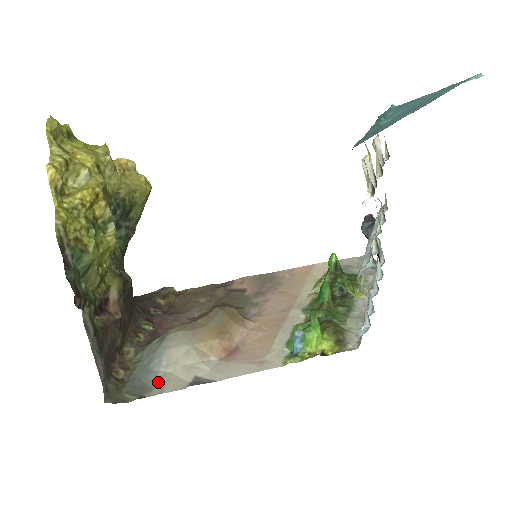
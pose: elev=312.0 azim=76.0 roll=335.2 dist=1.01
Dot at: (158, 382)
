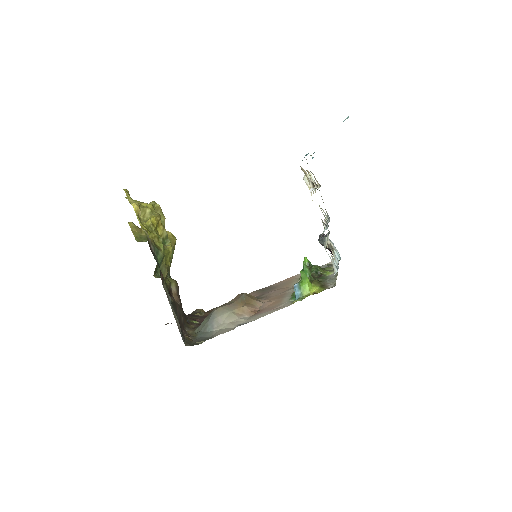
Dot at: (215, 334)
